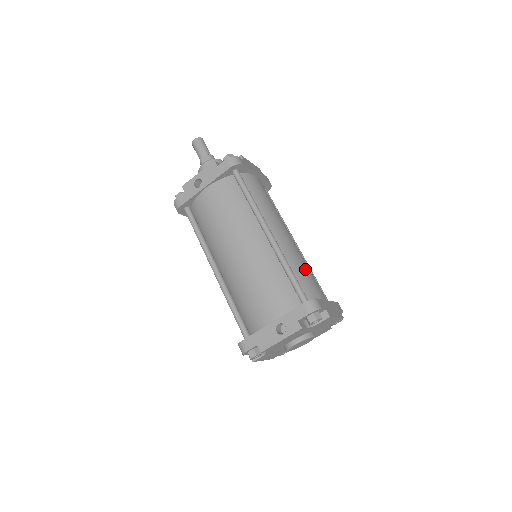
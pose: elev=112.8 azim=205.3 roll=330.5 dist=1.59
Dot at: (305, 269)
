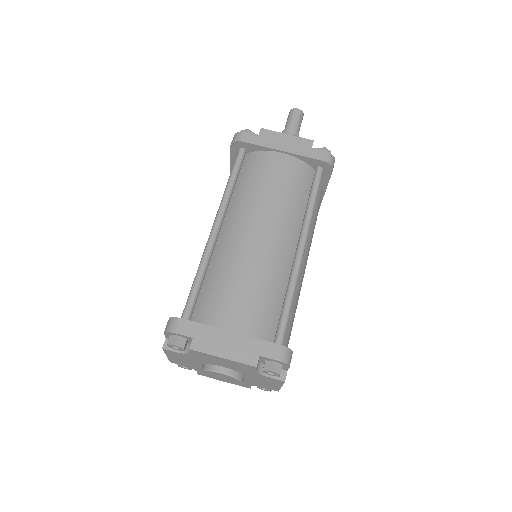
Dot at: (234, 281)
